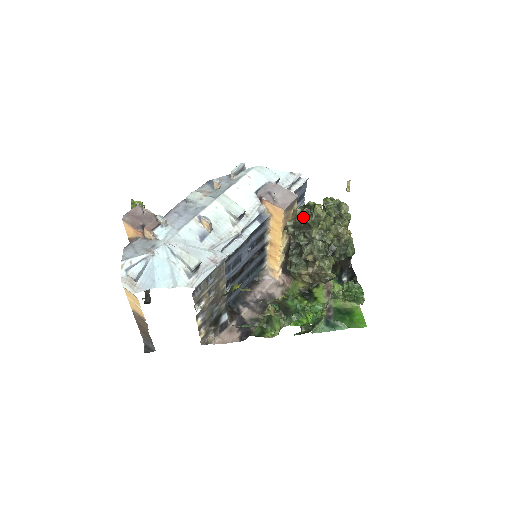
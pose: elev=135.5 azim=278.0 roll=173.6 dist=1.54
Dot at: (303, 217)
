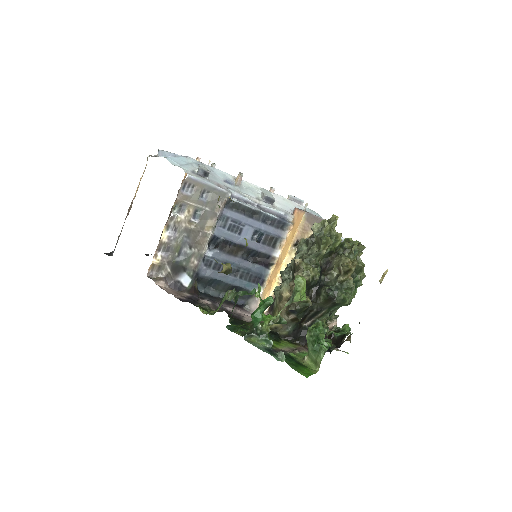
Dot at: occluded
